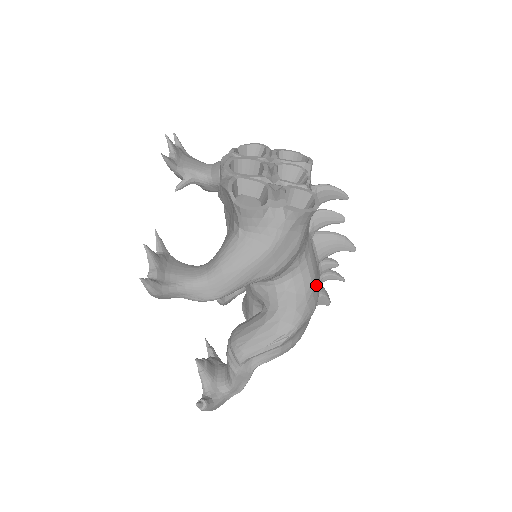
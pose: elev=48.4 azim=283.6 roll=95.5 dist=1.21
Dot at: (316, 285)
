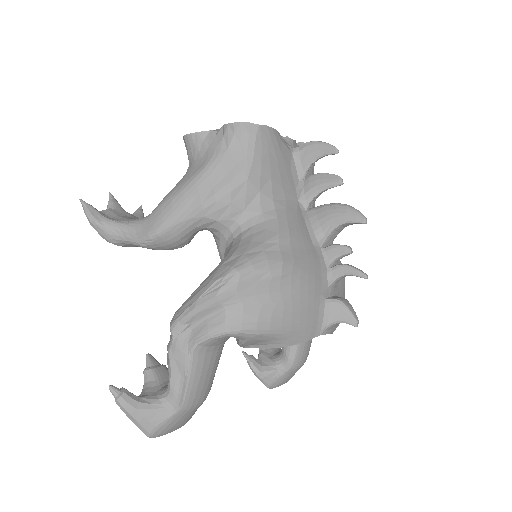
Dot at: (294, 248)
